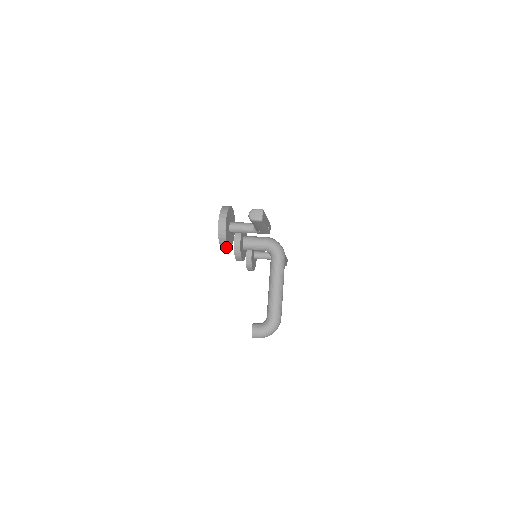
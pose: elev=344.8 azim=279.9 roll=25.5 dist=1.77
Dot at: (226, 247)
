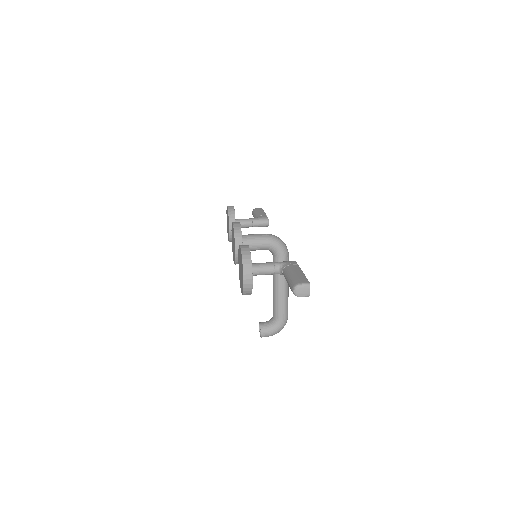
Dot at: occluded
